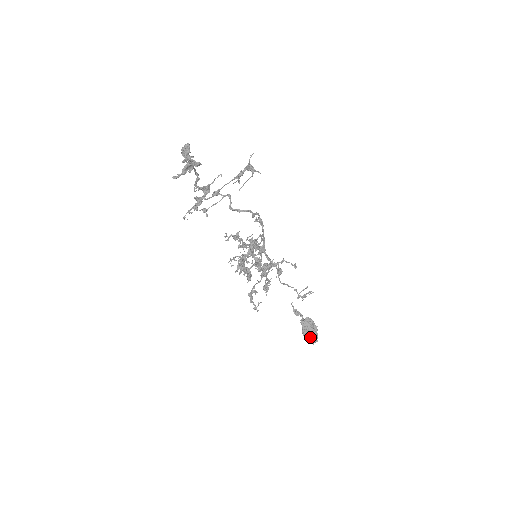
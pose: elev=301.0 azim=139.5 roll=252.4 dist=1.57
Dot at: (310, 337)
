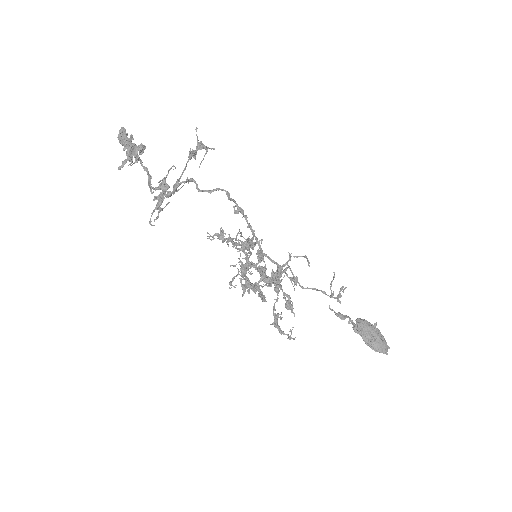
Dot at: (376, 341)
